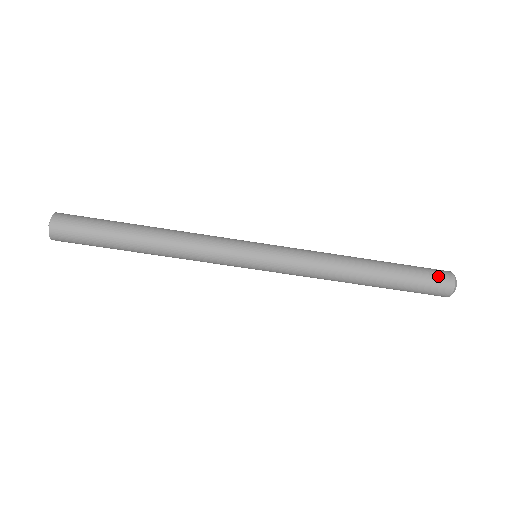
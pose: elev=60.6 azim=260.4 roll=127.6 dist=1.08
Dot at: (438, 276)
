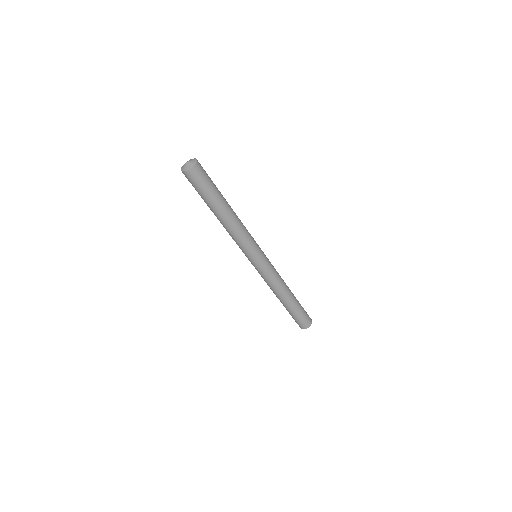
Dot at: (307, 320)
